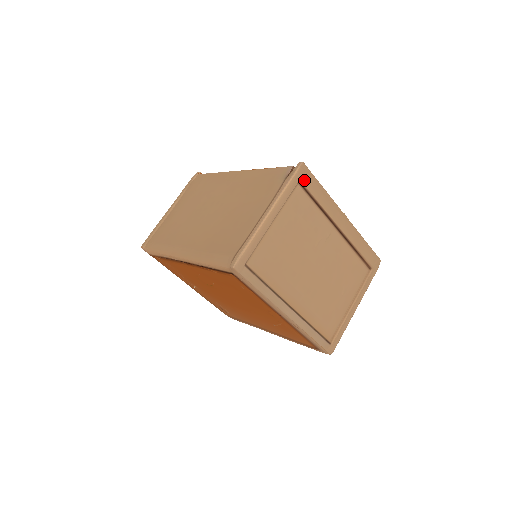
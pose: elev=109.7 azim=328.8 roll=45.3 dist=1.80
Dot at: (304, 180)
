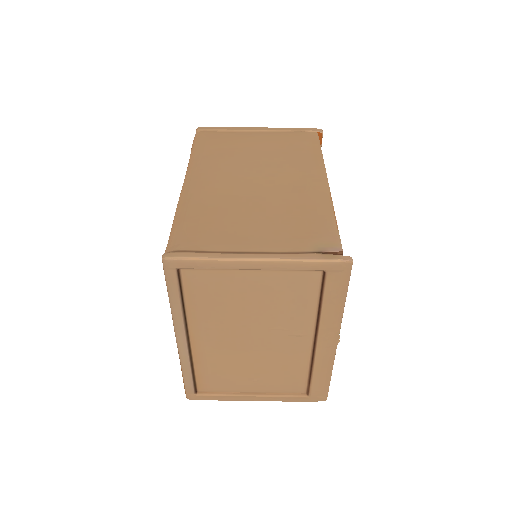
Dot at: (332, 275)
